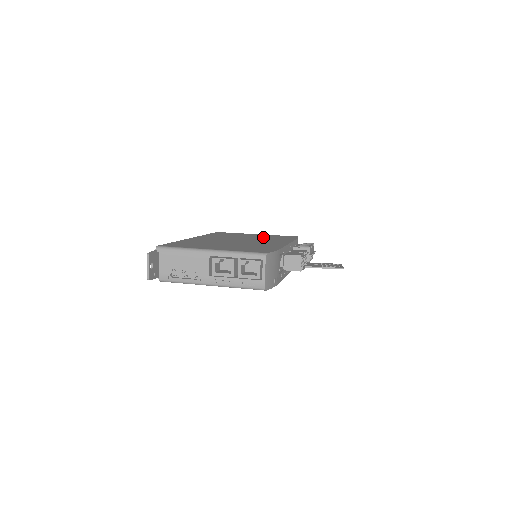
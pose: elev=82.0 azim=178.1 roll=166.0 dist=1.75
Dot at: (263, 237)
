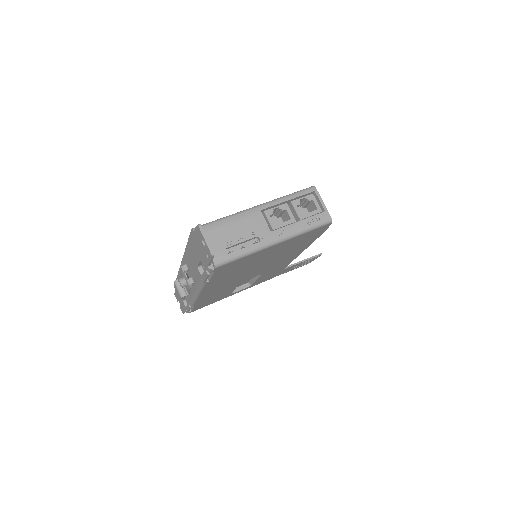
Dot at: occluded
